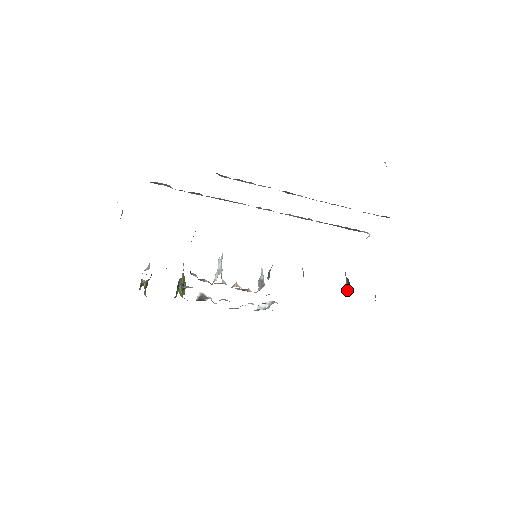
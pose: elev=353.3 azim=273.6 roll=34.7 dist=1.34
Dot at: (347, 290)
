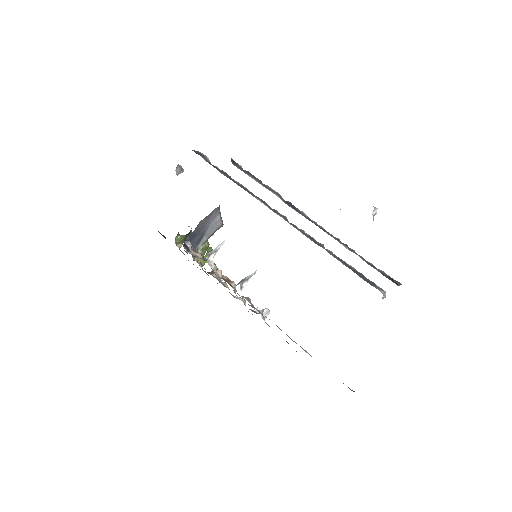
Dot at: occluded
